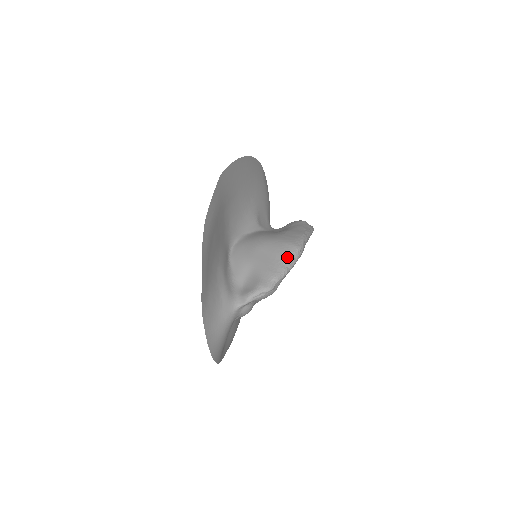
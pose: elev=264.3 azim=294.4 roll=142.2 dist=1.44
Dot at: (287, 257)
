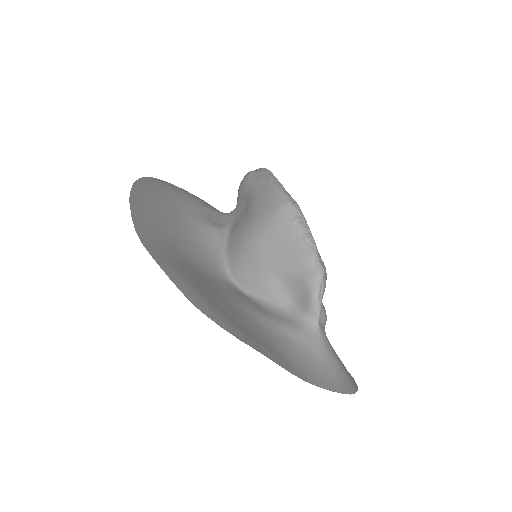
Dot at: (293, 225)
